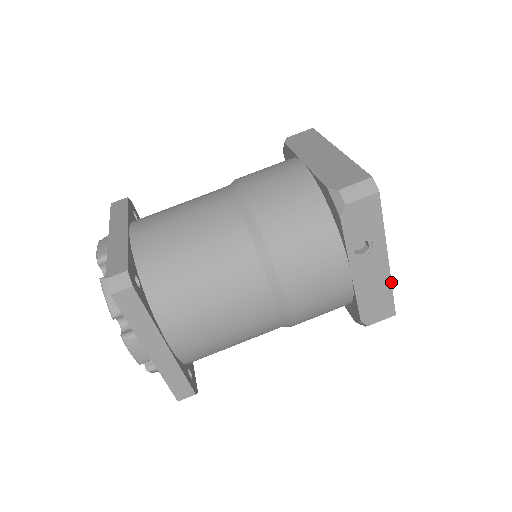
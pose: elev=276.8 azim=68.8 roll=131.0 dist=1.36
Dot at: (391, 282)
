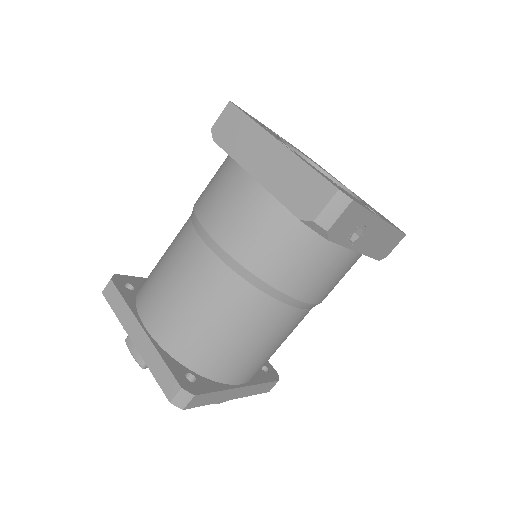
Dot at: (393, 226)
